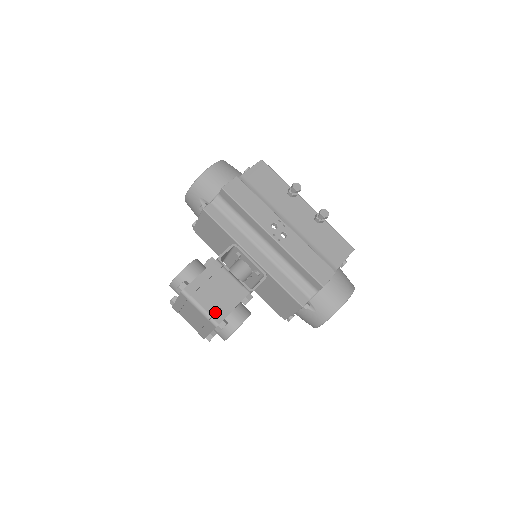
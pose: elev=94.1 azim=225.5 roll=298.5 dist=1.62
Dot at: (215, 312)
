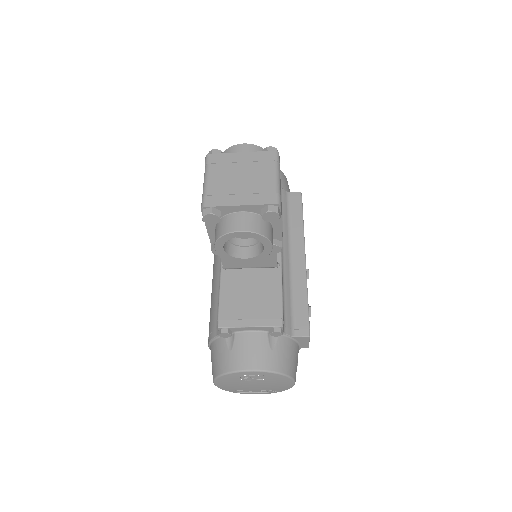
Dot at: occluded
